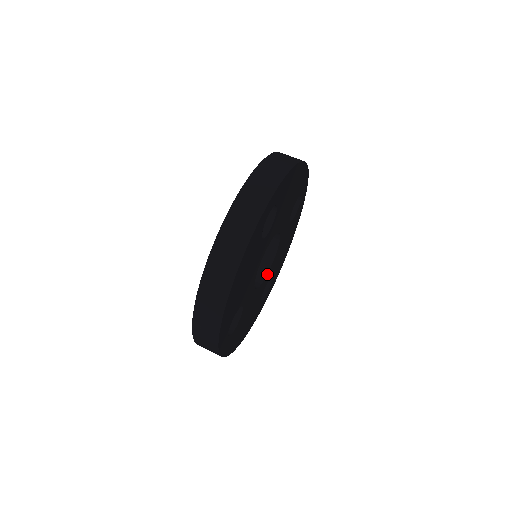
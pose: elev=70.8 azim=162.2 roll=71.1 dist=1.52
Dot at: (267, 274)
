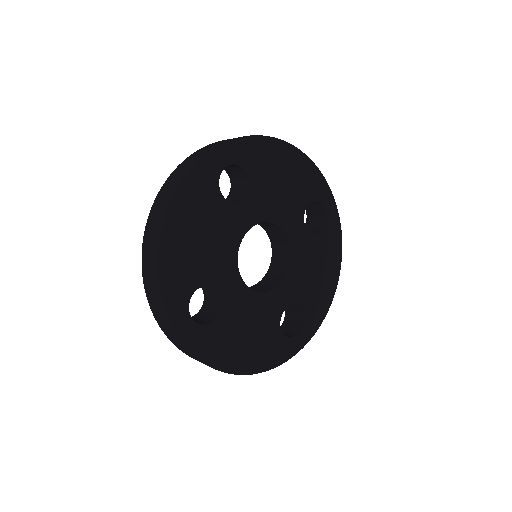
Dot at: (278, 286)
